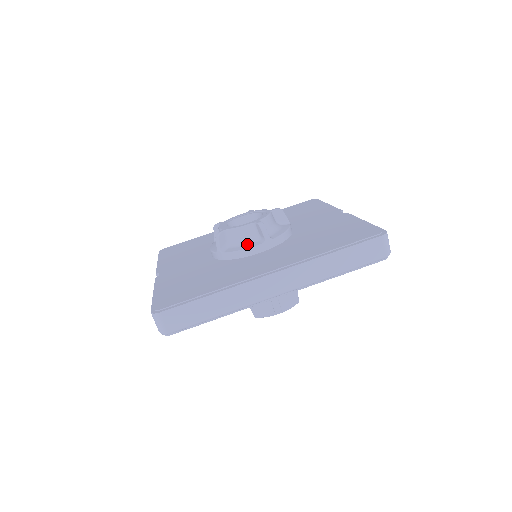
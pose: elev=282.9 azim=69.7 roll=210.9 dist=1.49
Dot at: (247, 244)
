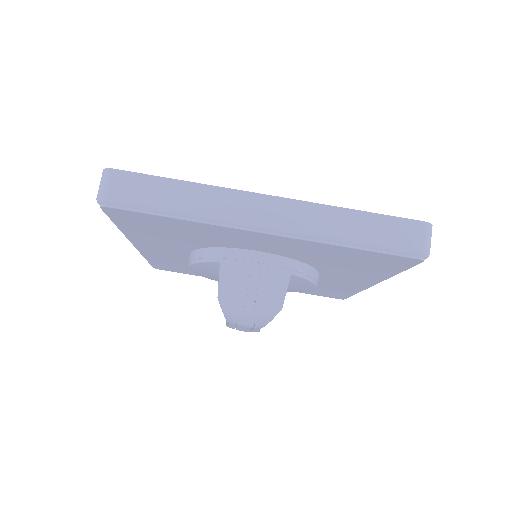
Dot at: occluded
